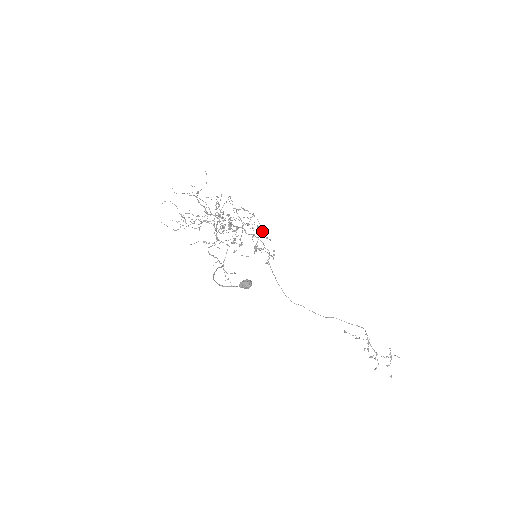
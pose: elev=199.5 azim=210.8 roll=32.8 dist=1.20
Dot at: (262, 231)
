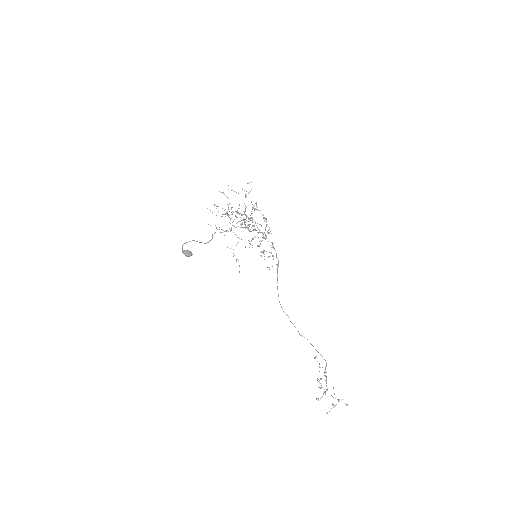
Dot at: (265, 239)
